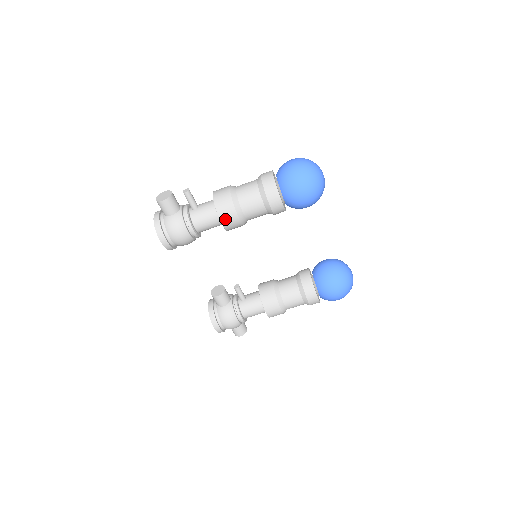
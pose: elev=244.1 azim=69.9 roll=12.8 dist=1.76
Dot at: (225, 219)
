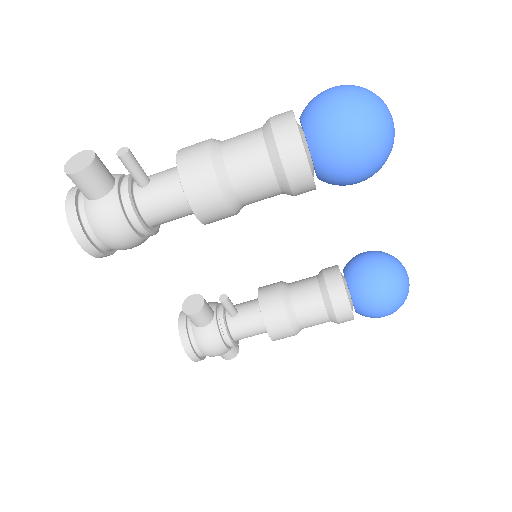
Dot at: (201, 208)
